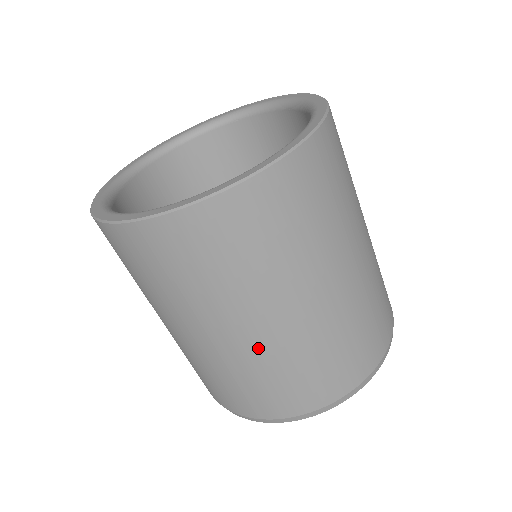
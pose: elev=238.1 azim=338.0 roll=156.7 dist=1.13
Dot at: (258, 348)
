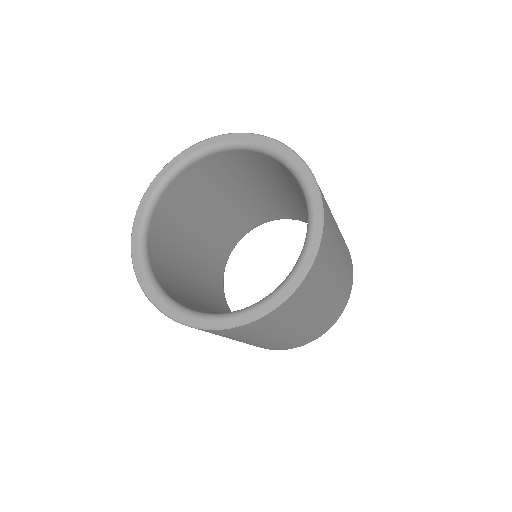
Dot at: occluded
